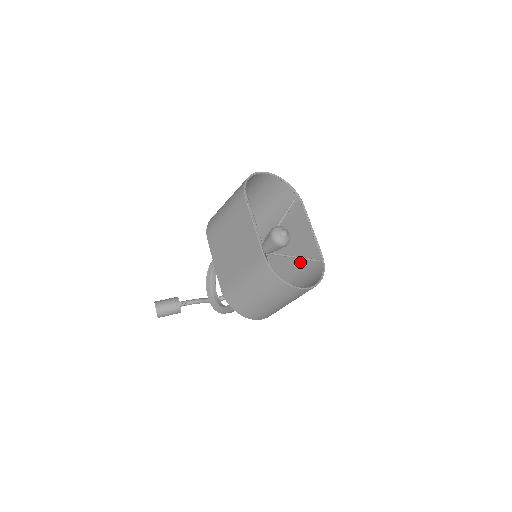
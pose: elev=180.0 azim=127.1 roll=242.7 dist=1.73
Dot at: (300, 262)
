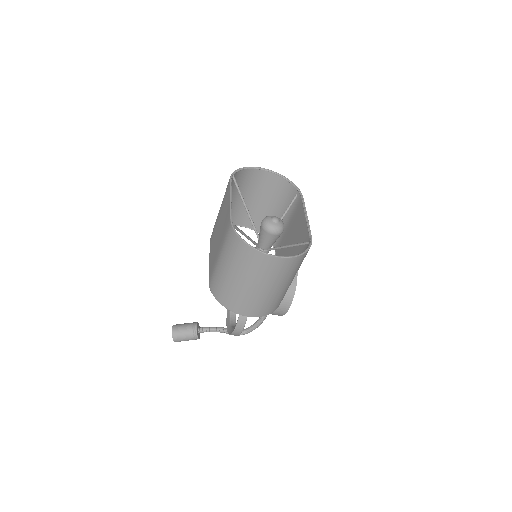
Dot at: occluded
